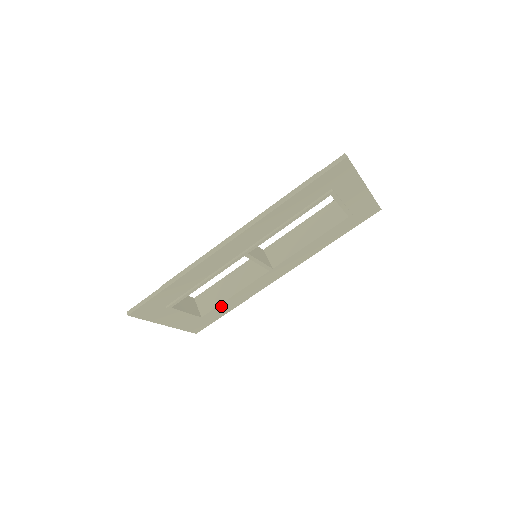
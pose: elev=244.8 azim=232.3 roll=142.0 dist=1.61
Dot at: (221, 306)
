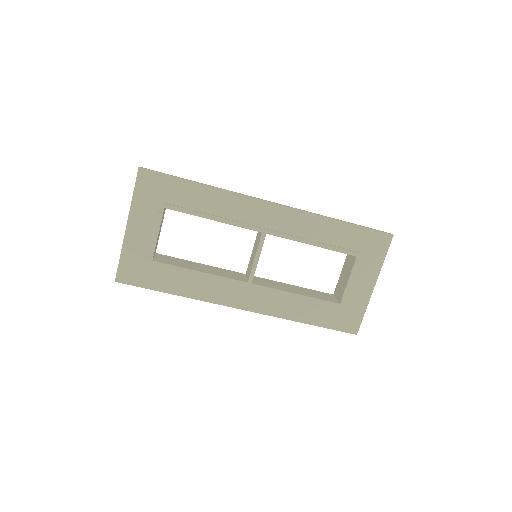
Dot at: (175, 274)
